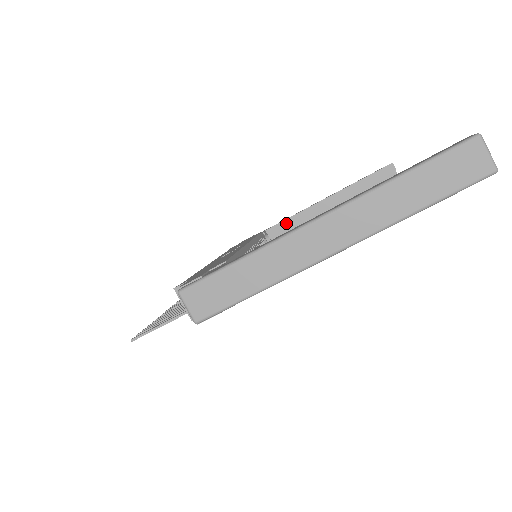
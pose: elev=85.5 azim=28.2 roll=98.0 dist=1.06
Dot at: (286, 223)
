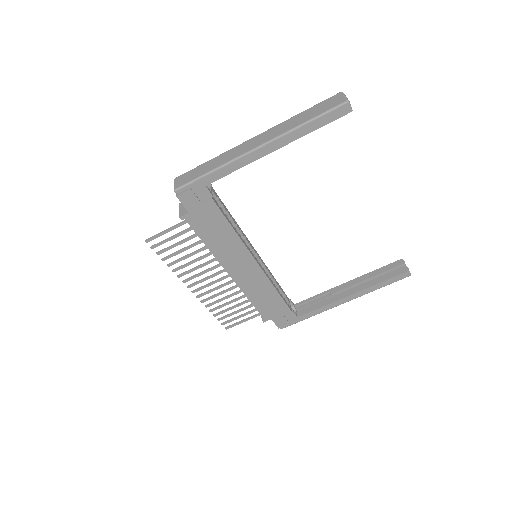
Dot at: (312, 301)
